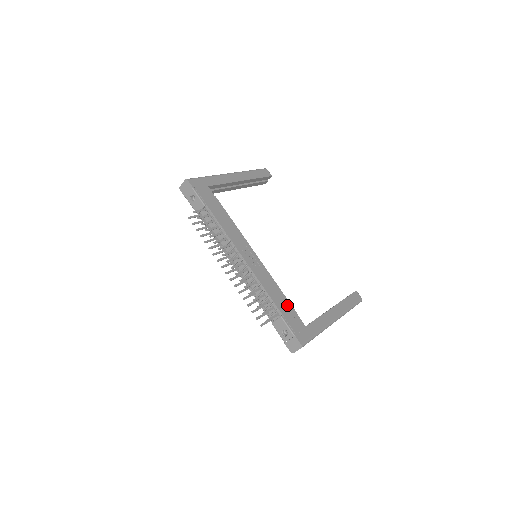
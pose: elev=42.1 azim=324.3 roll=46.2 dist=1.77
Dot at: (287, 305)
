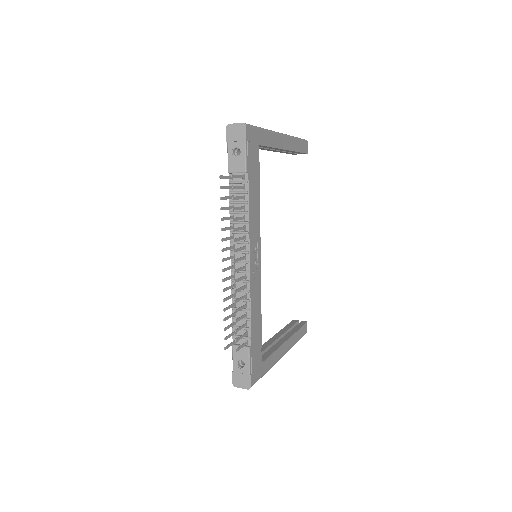
Dot at: (259, 334)
